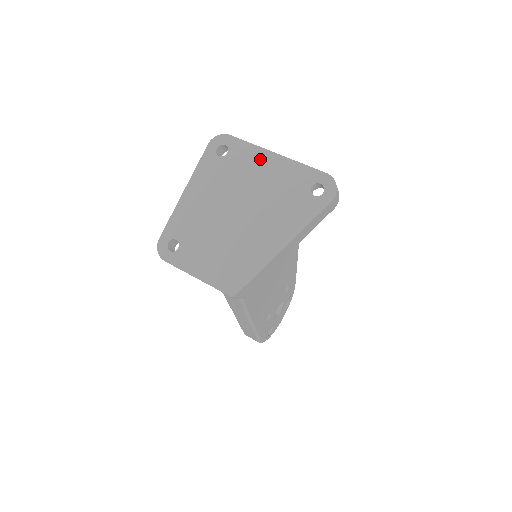
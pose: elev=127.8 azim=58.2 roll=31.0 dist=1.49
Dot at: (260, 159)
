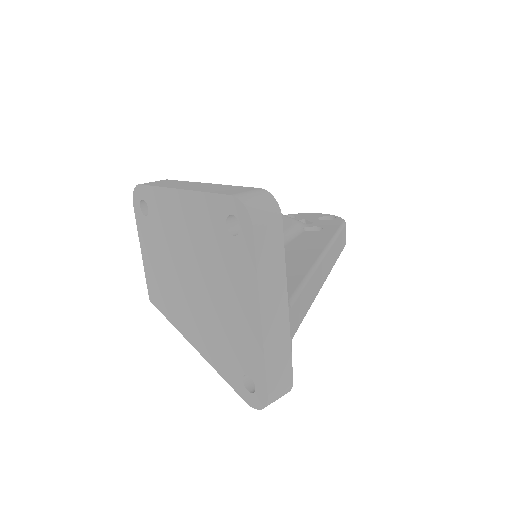
Dot at: (246, 294)
